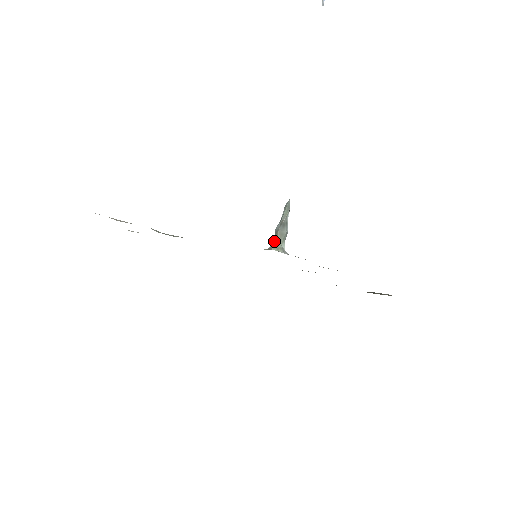
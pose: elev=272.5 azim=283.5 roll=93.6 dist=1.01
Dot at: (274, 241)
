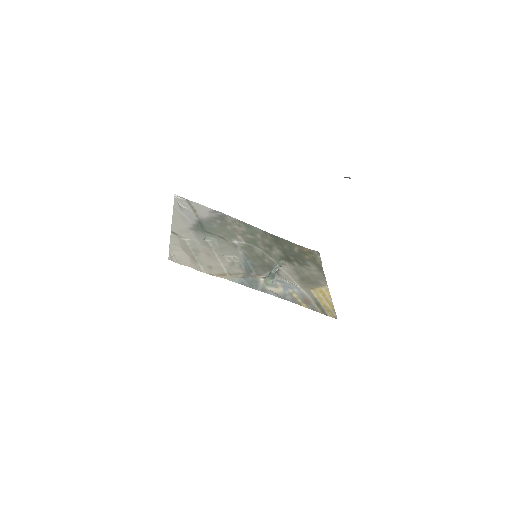
Dot at: (269, 277)
